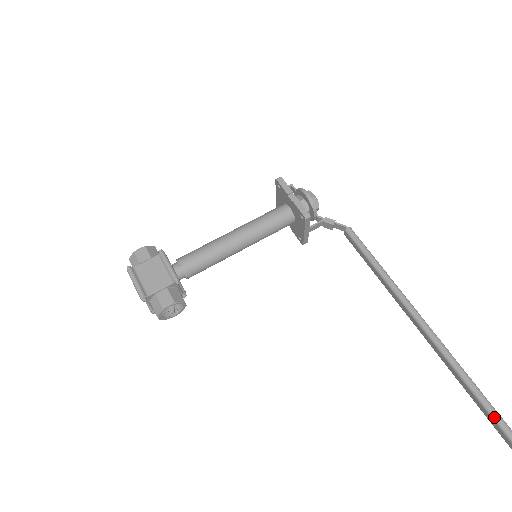
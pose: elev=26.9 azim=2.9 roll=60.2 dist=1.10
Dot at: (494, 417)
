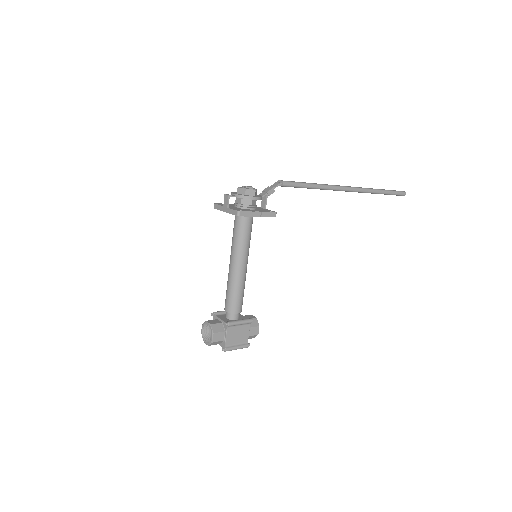
Dot at: (388, 194)
